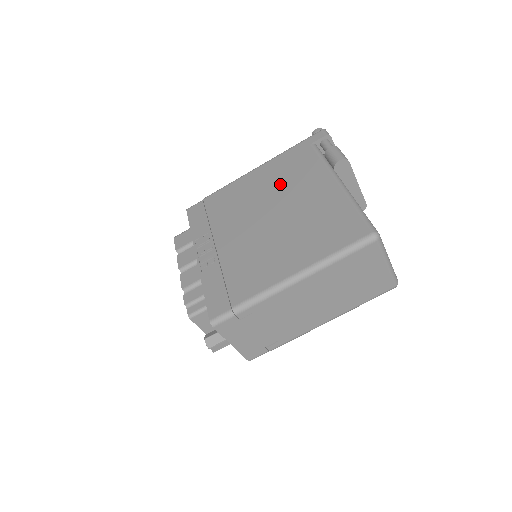
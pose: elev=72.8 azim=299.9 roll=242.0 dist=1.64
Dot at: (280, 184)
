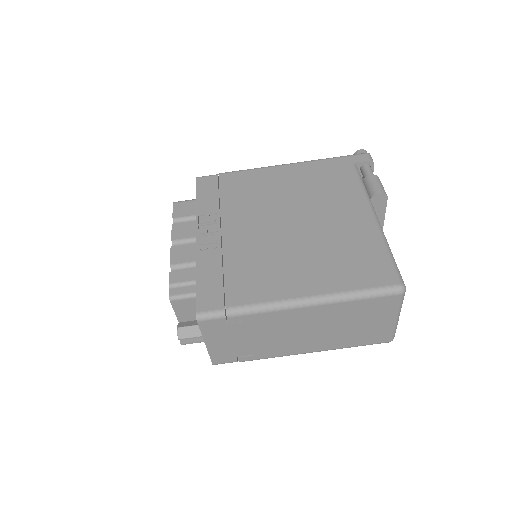
Dot at: (310, 192)
